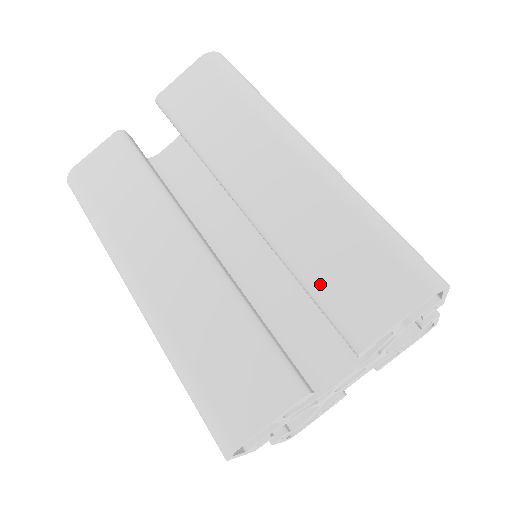
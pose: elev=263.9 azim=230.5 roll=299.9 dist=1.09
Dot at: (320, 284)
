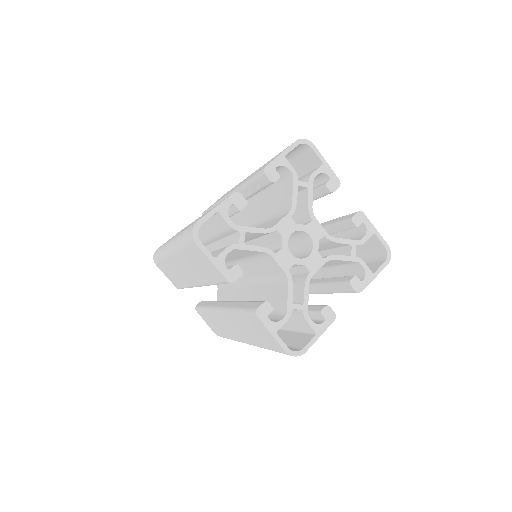
Dot at: occluded
